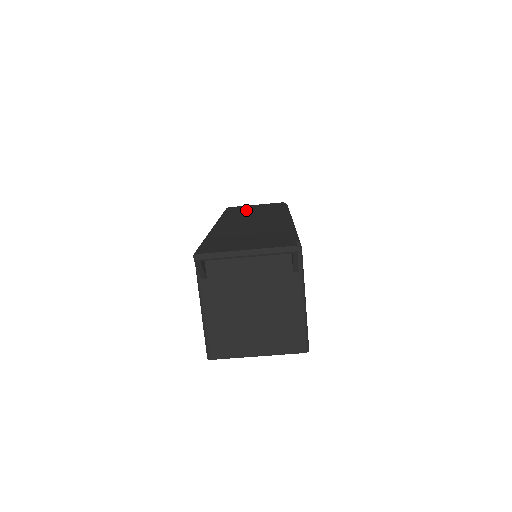
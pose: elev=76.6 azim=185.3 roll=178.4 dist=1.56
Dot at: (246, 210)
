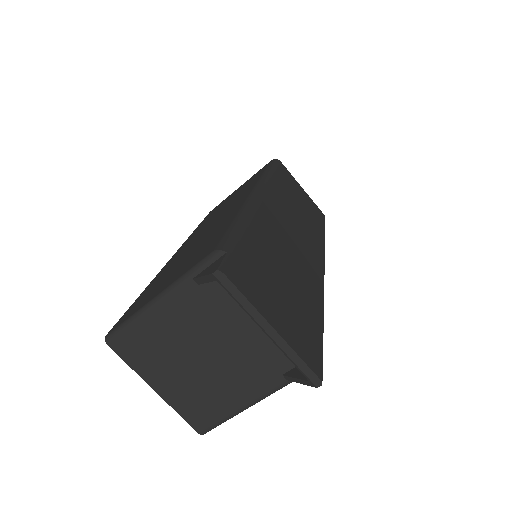
Dot at: (294, 193)
